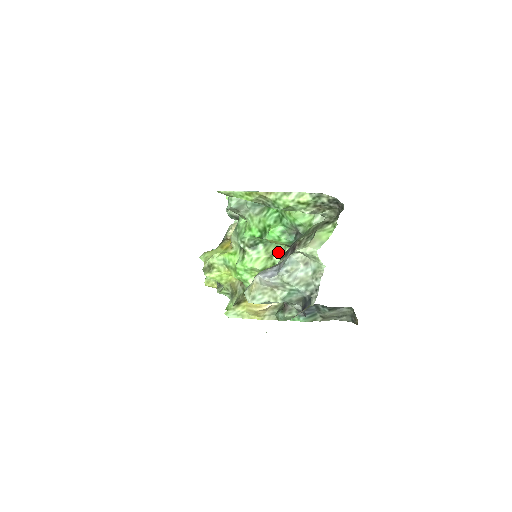
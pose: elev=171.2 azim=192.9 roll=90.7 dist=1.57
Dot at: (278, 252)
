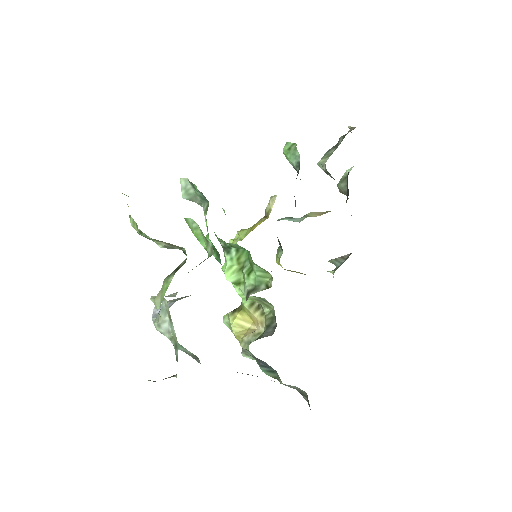
Dot at: (248, 265)
